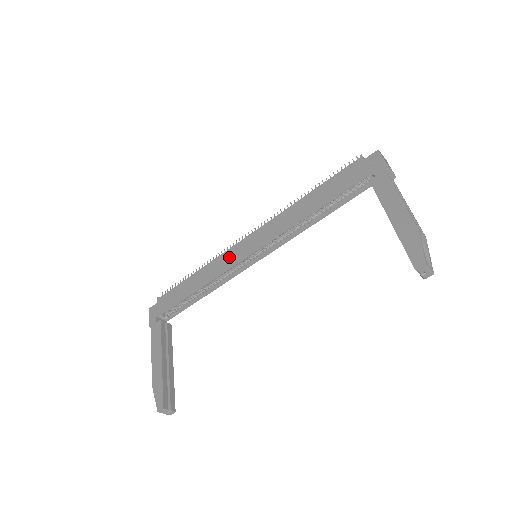
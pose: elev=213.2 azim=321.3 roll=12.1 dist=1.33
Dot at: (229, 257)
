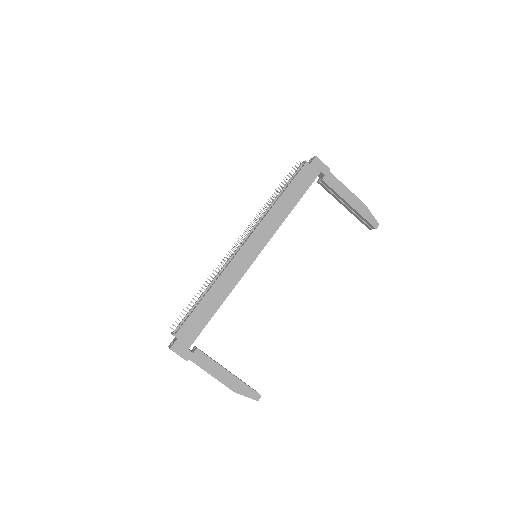
Dot at: (237, 267)
